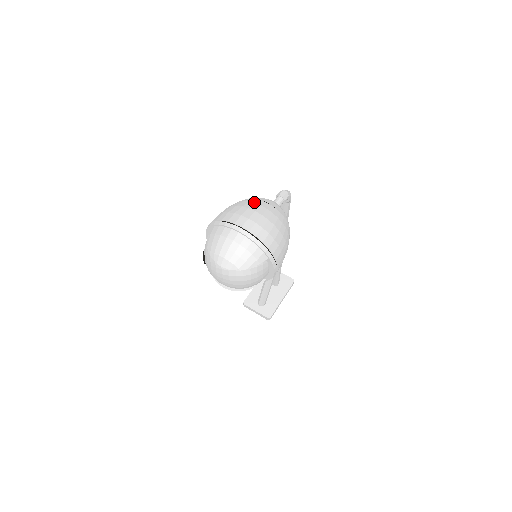
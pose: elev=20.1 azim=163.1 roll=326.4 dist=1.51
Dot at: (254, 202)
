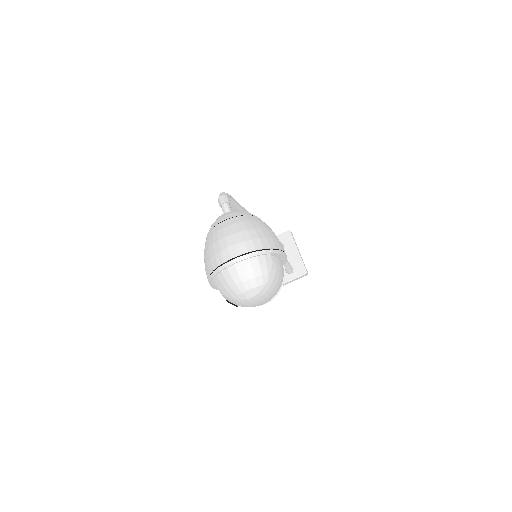
Dot at: (216, 232)
